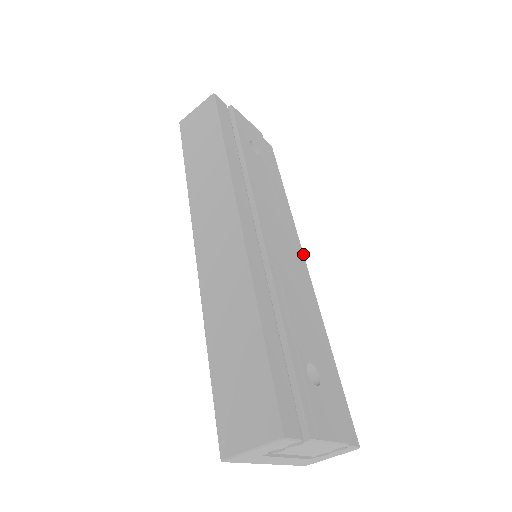
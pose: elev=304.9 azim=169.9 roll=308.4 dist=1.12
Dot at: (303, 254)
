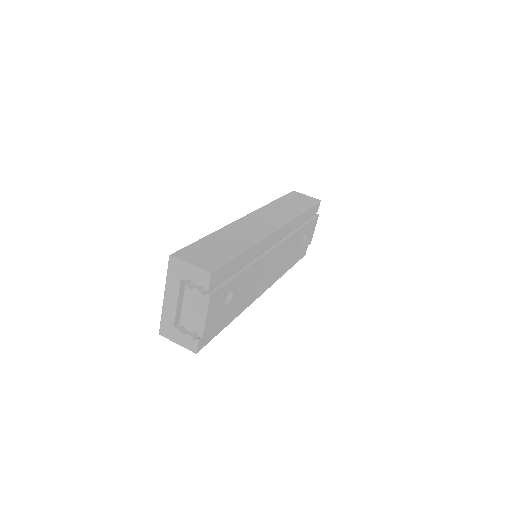
Dot at: occluded
